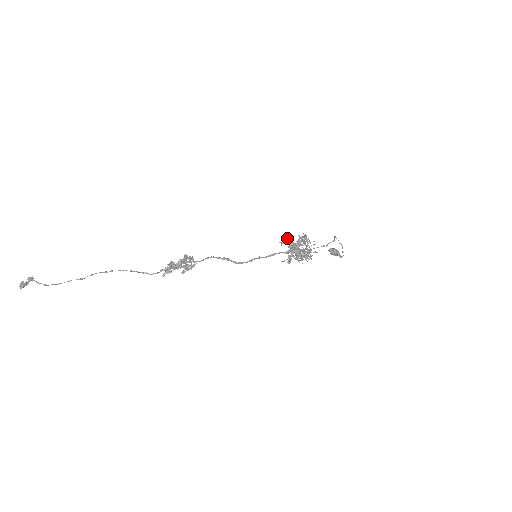
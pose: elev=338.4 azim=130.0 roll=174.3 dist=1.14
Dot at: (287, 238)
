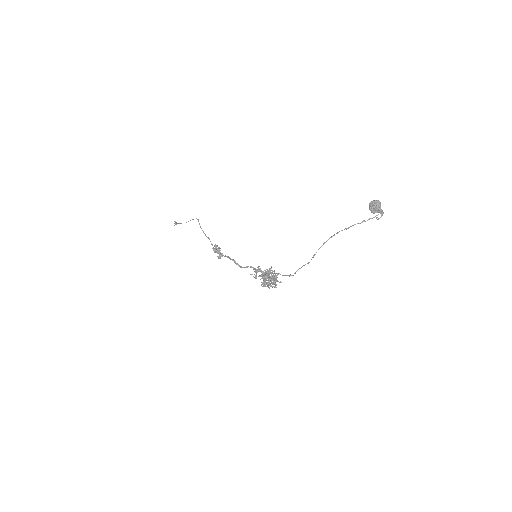
Dot at: (255, 272)
